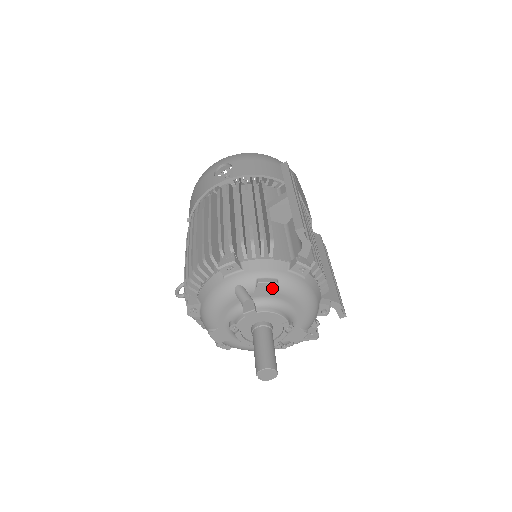
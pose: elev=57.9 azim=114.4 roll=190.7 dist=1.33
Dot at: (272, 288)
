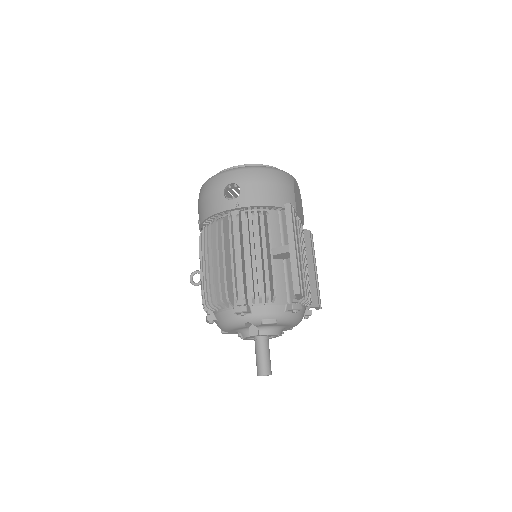
Dot at: (272, 324)
